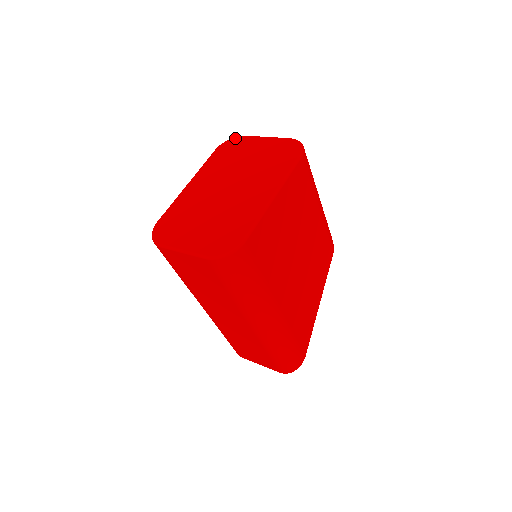
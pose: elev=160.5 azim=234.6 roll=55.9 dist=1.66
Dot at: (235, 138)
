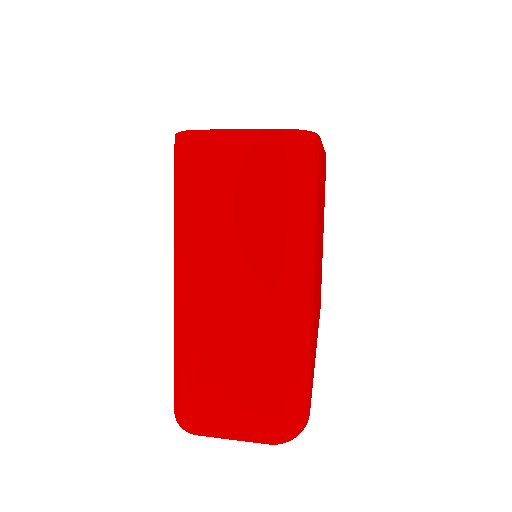
Dot at: occluded
